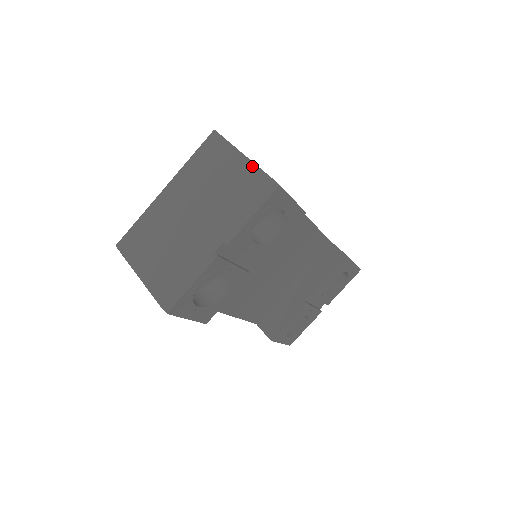
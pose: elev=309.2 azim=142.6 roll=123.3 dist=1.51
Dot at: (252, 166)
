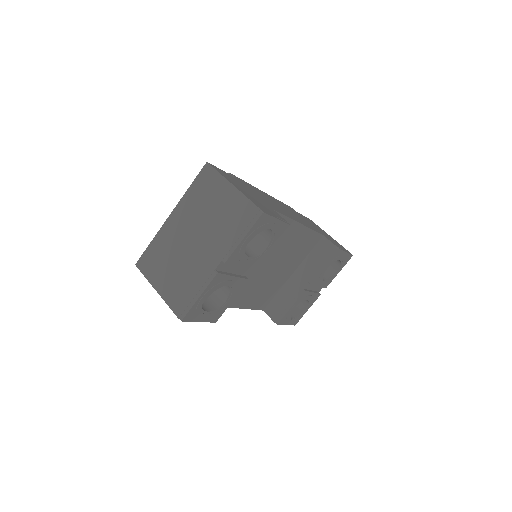
Dot at: (240, 195)
